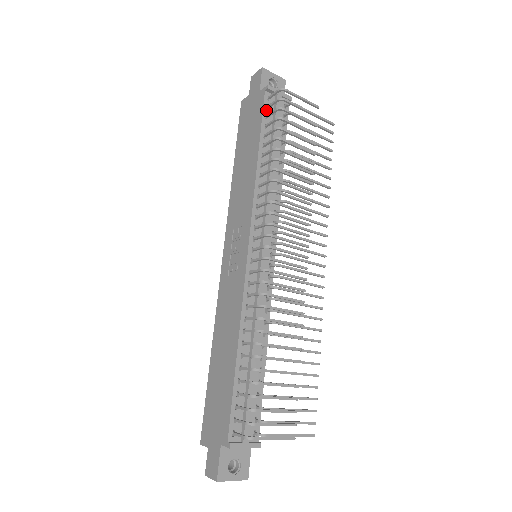
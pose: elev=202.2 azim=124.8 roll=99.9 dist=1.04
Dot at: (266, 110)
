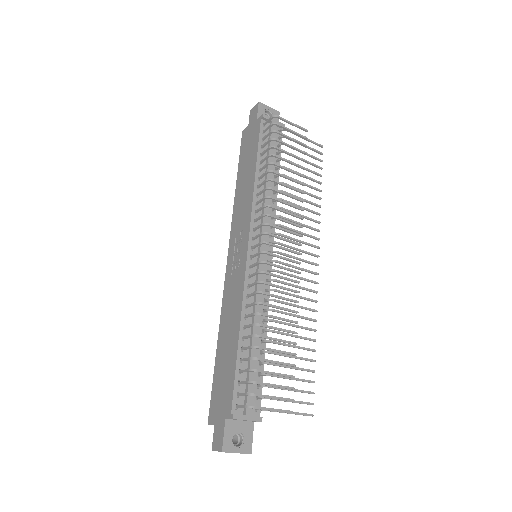
Dot at: (262, 134)
